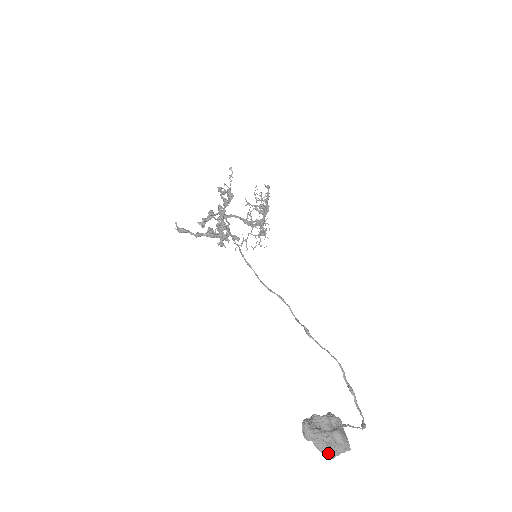
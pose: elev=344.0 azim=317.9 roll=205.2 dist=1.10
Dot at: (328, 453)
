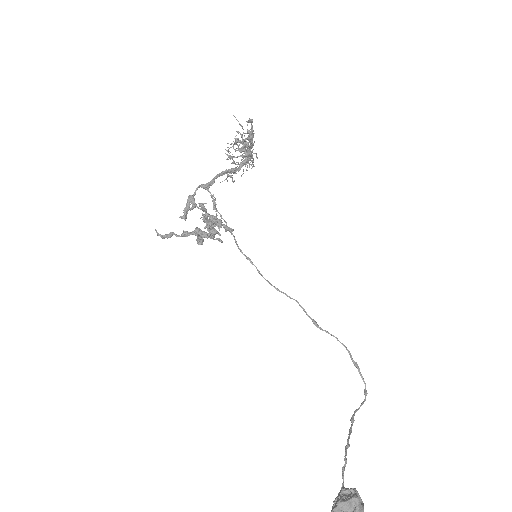
Dot at: out of frame
